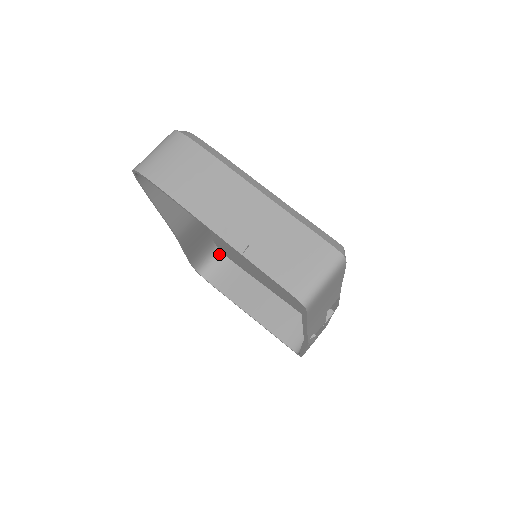
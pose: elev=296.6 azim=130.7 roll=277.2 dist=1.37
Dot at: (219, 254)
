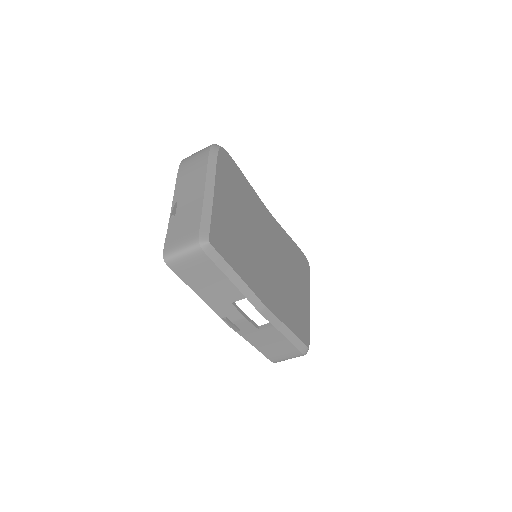
Dot at: occluded
